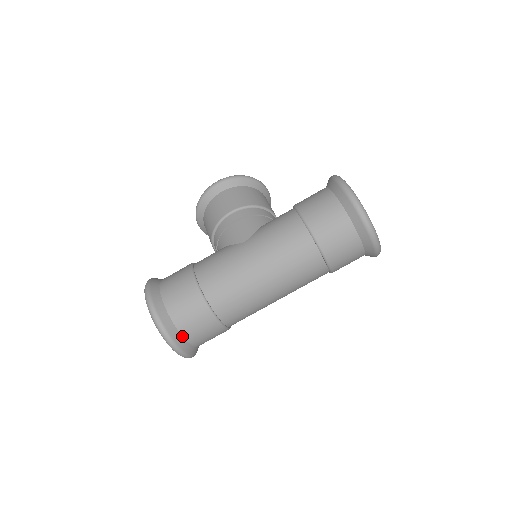
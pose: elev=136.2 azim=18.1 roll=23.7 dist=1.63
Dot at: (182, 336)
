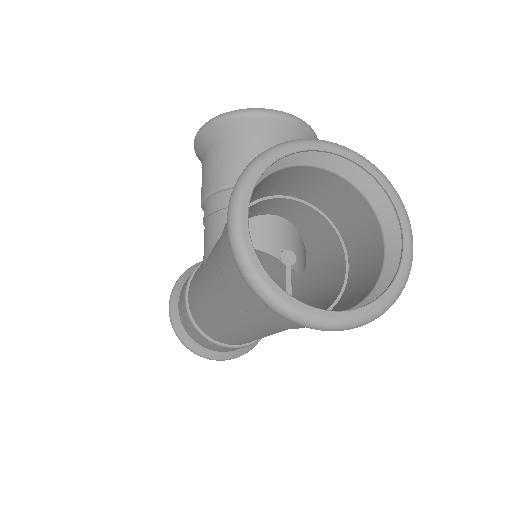
Dot at: (209, 349)
